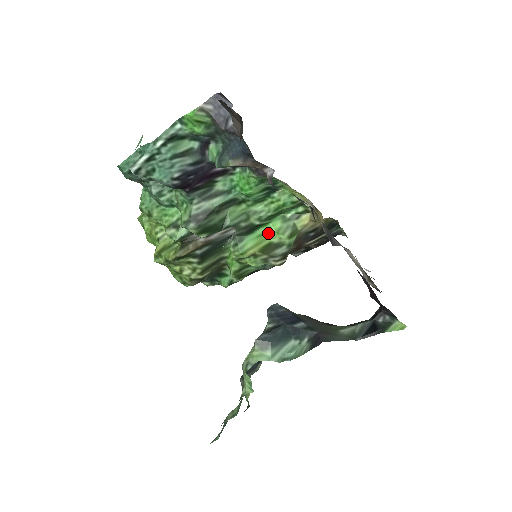
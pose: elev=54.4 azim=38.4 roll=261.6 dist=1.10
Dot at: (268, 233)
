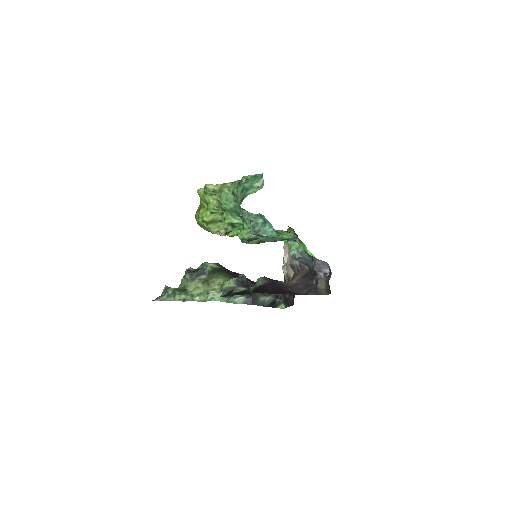
Dot at: occluded
